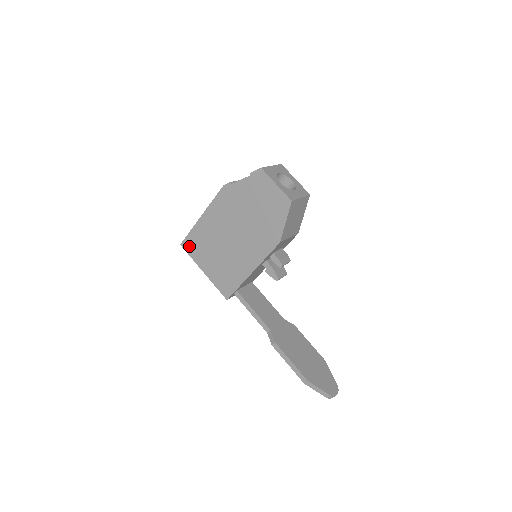
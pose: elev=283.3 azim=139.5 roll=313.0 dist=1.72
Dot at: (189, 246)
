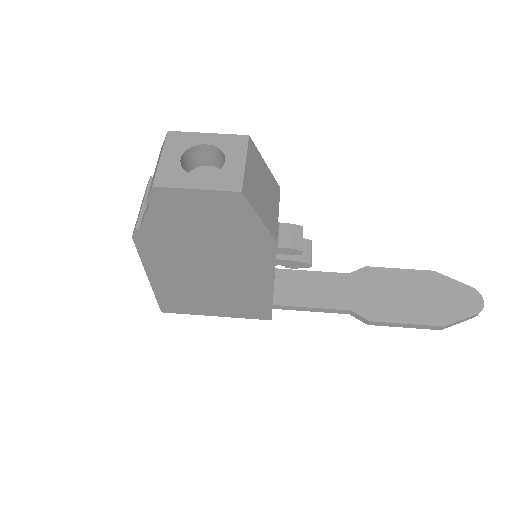
Dot at: (172, 308)
